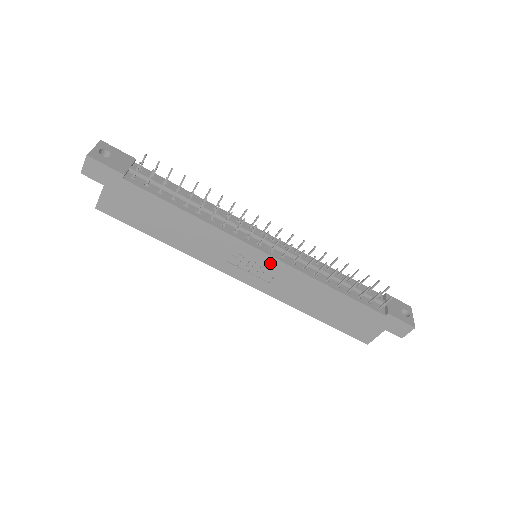
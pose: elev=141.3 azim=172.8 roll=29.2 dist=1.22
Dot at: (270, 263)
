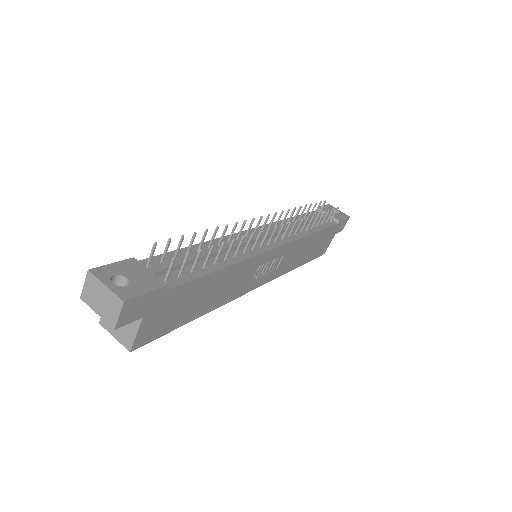
Dot at: (280, 252)
